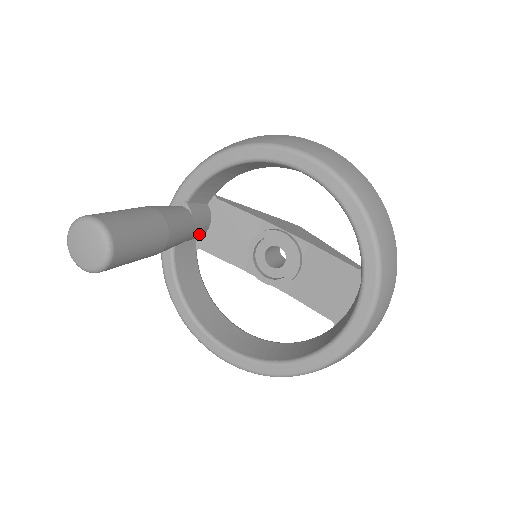
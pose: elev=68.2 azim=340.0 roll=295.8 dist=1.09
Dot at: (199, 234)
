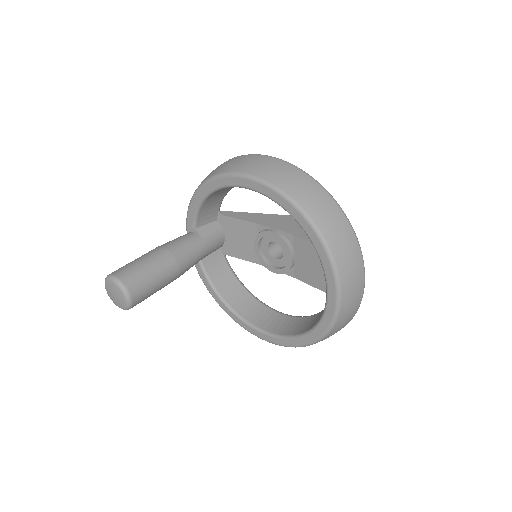
Dot at: (218, 246)
